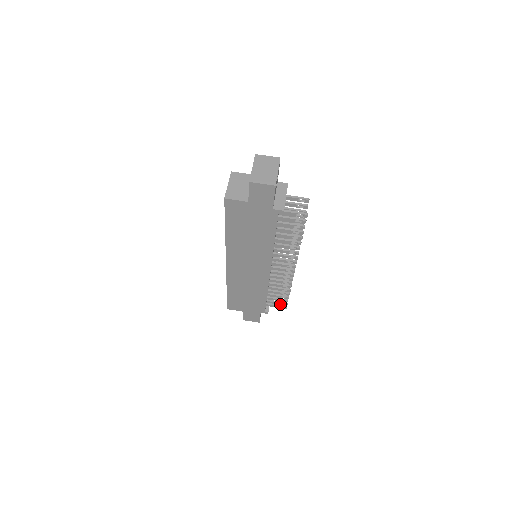
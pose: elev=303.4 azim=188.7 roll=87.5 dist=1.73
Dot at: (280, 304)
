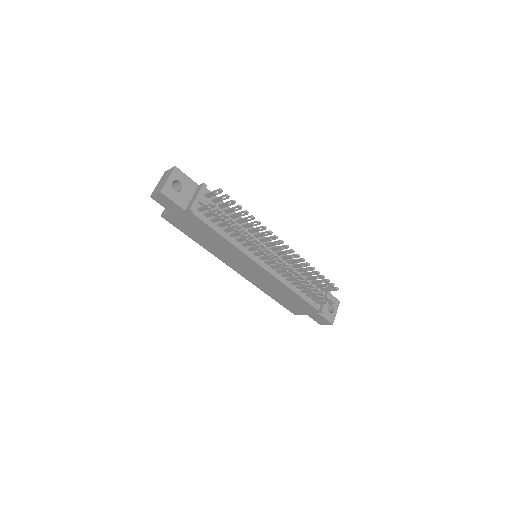
Dot at: (323, 299)
